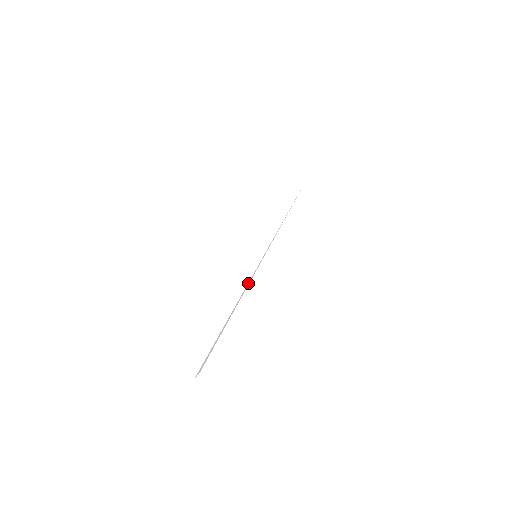
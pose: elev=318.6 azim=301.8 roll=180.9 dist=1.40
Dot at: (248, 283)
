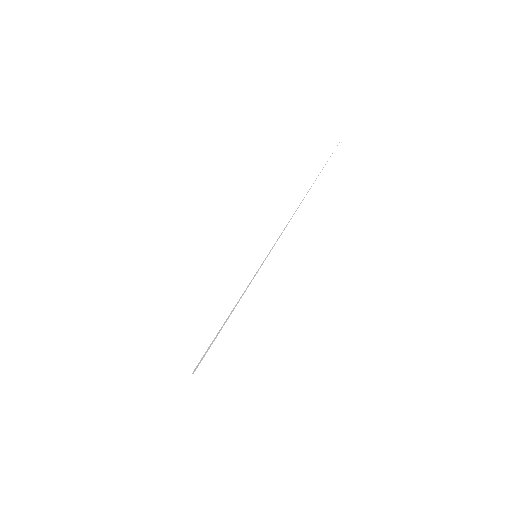
Dot at: (251, 280)
